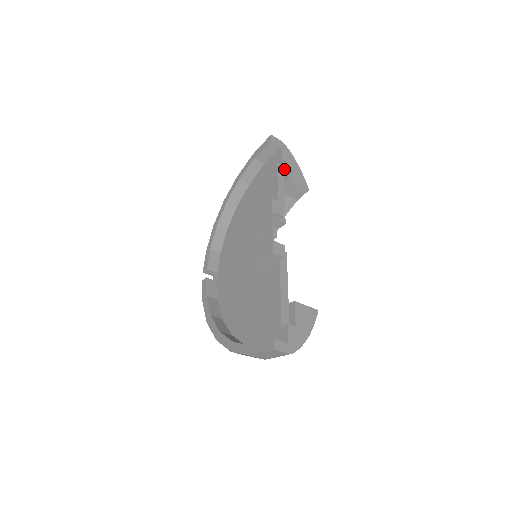
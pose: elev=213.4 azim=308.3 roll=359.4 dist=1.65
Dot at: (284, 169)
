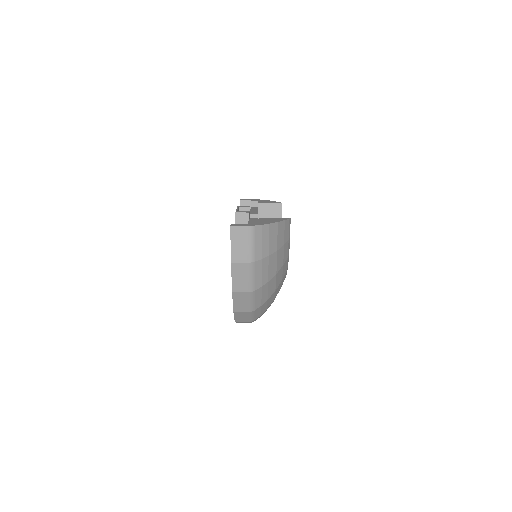
Dot at: (257, 206)
